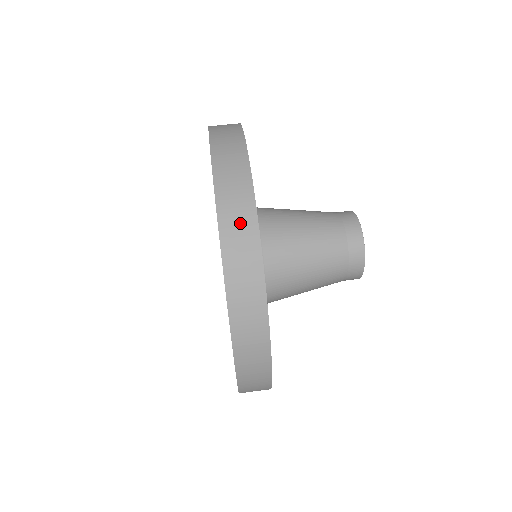
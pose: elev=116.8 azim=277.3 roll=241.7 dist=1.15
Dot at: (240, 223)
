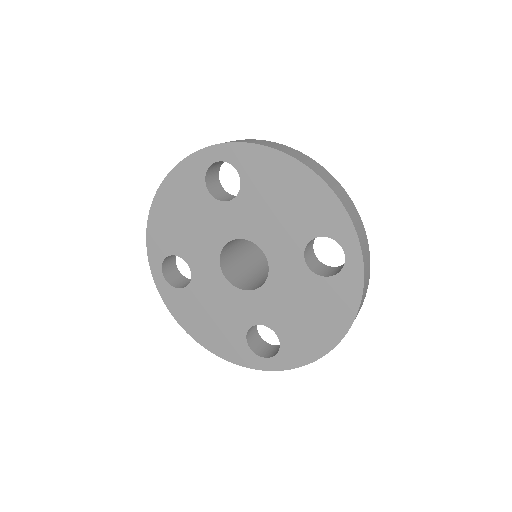
Dot at: occluded
